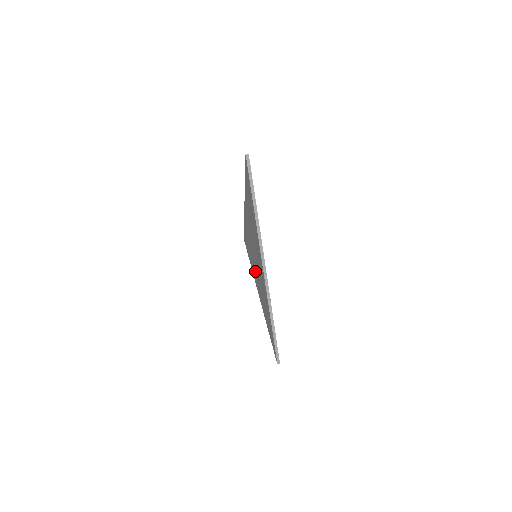
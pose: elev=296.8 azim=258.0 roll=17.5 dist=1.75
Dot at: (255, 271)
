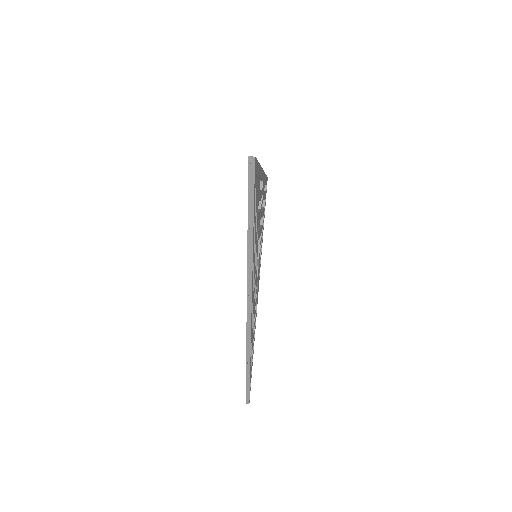
Dot at: occluded
